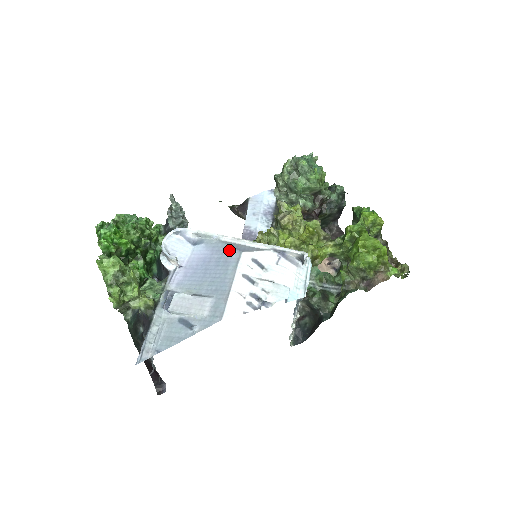
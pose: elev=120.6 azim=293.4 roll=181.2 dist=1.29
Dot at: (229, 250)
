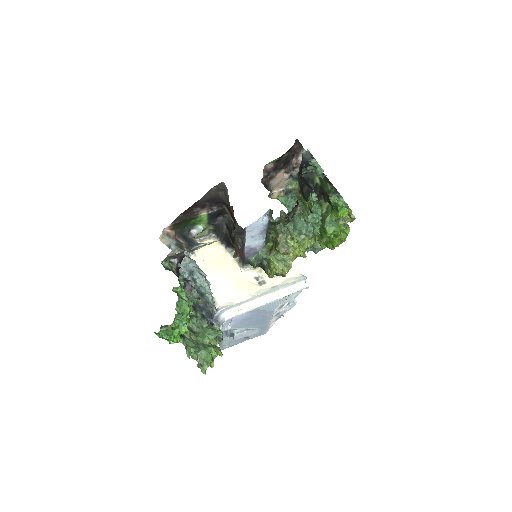
Dot at: (264, 312)
